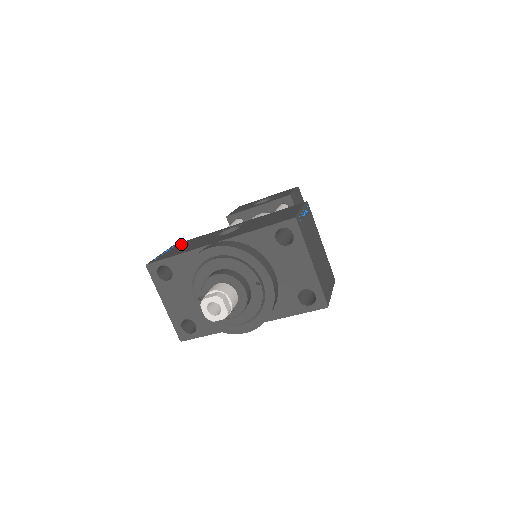
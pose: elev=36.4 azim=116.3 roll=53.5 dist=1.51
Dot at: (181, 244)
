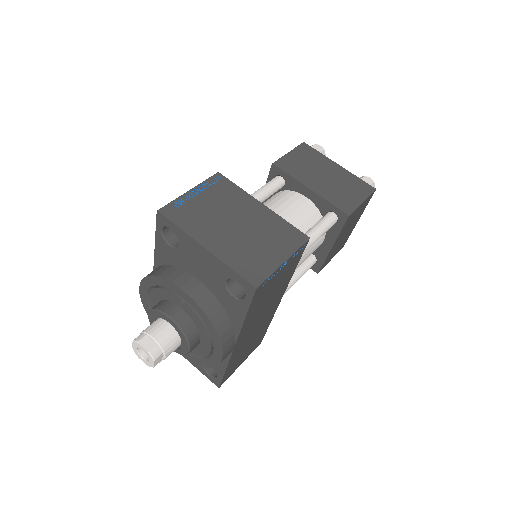
Dot at: occluded
